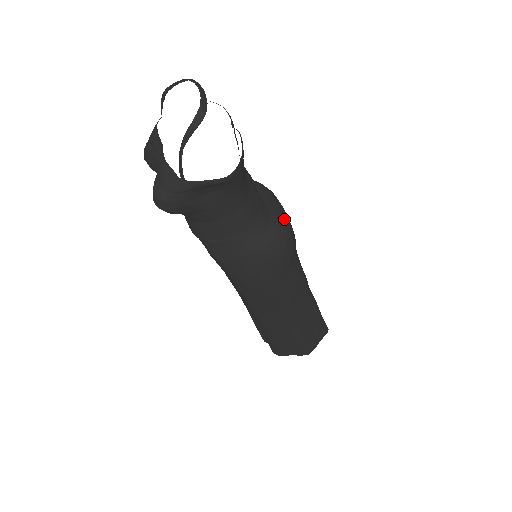
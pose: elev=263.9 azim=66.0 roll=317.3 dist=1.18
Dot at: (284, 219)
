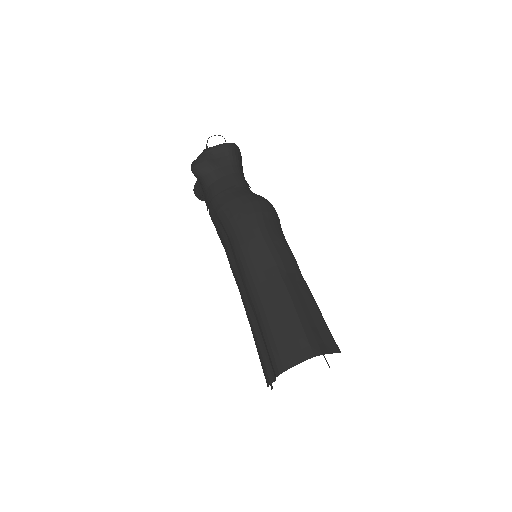
Dot at: occluded
